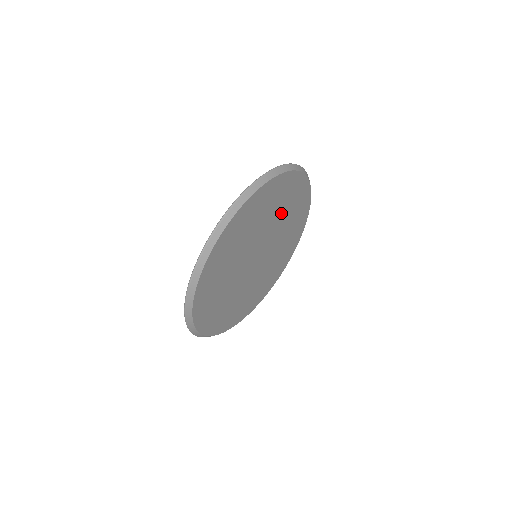
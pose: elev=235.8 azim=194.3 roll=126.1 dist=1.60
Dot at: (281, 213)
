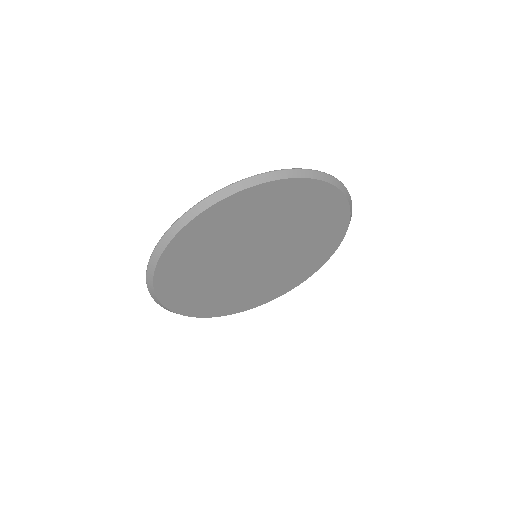
Dot at: (273, 219)
